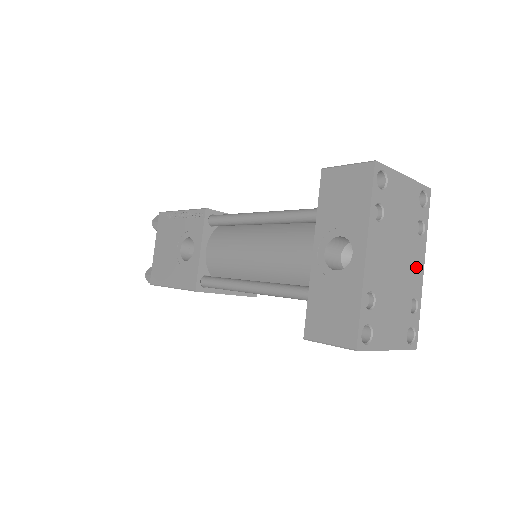
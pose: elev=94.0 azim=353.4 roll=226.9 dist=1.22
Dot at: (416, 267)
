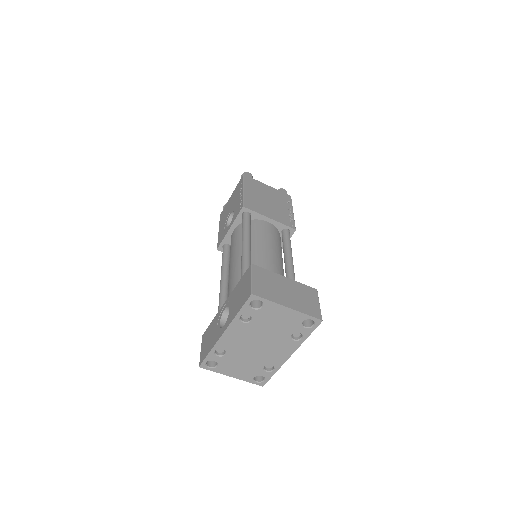
Dot at: (281, 353)
